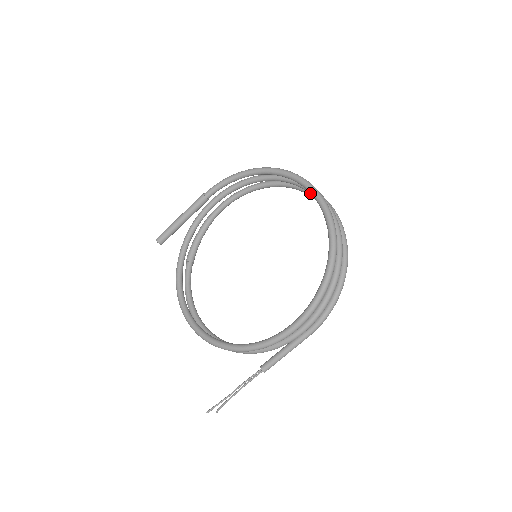
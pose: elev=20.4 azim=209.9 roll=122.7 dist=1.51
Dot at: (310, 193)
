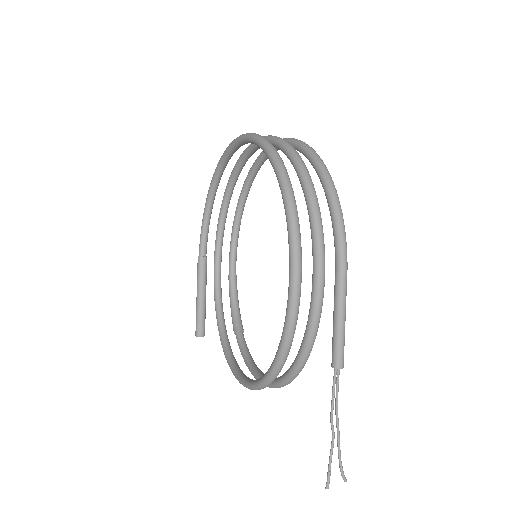
Dot at: (239, 146)
